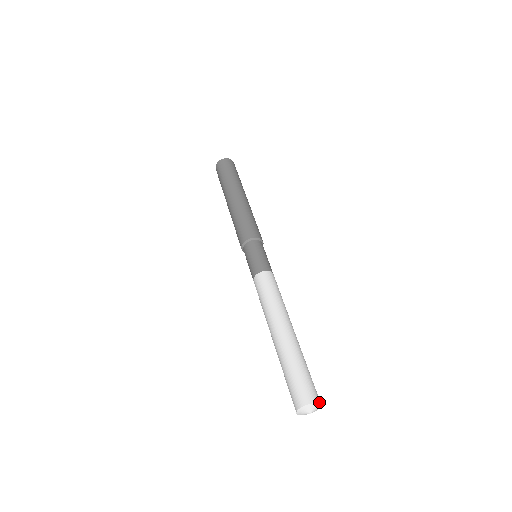
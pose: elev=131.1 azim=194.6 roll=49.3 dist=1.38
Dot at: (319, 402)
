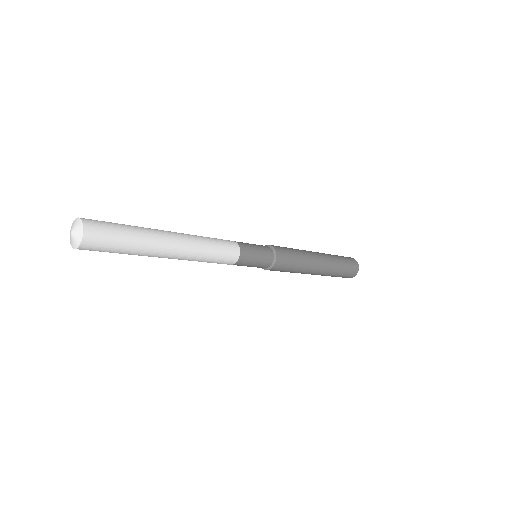
Dot at: (80, 218)
